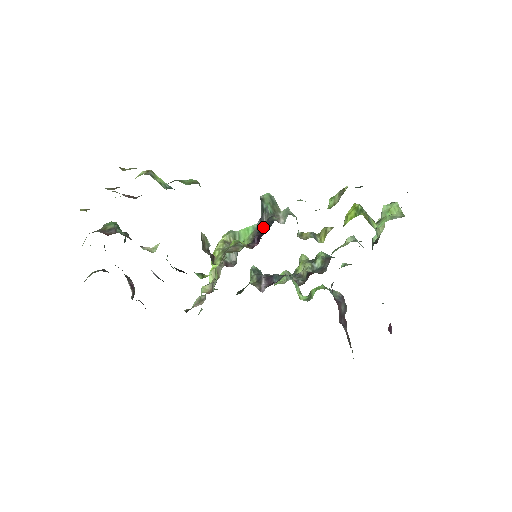
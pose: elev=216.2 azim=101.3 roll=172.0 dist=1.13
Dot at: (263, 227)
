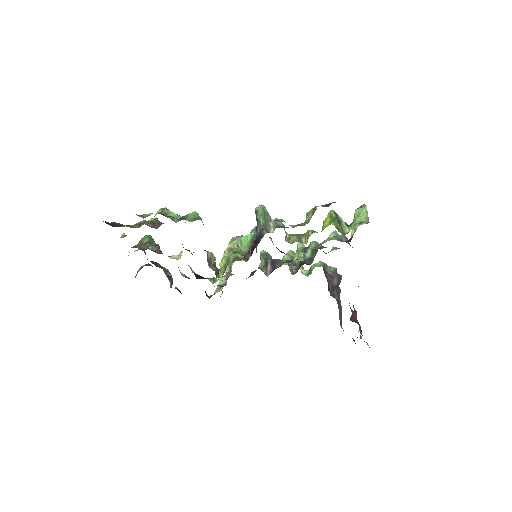
Dot at: (257, 237)
